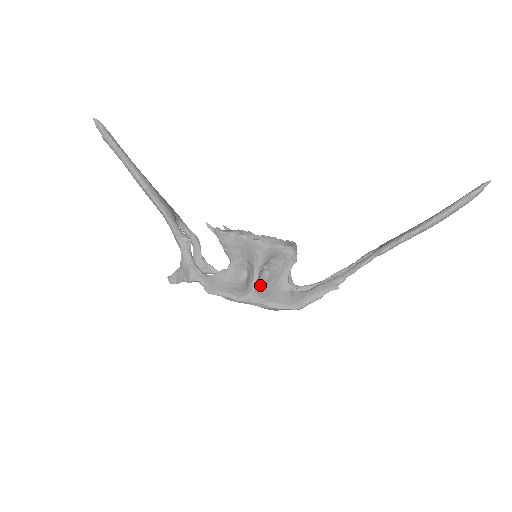
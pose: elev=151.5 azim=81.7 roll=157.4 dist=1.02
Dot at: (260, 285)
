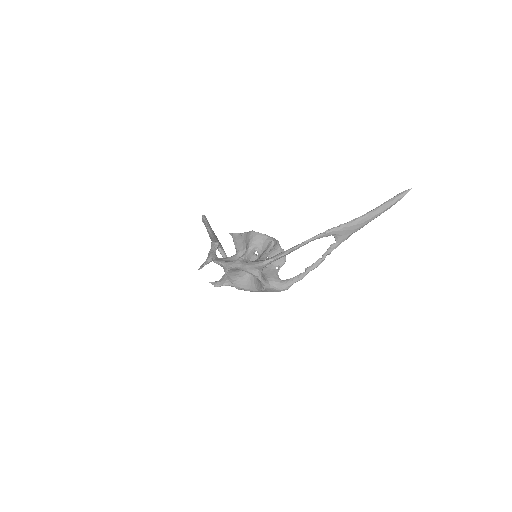
Dot at: (248, 261)
